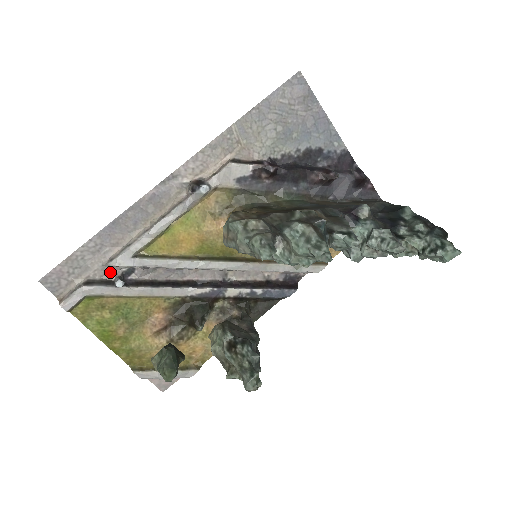
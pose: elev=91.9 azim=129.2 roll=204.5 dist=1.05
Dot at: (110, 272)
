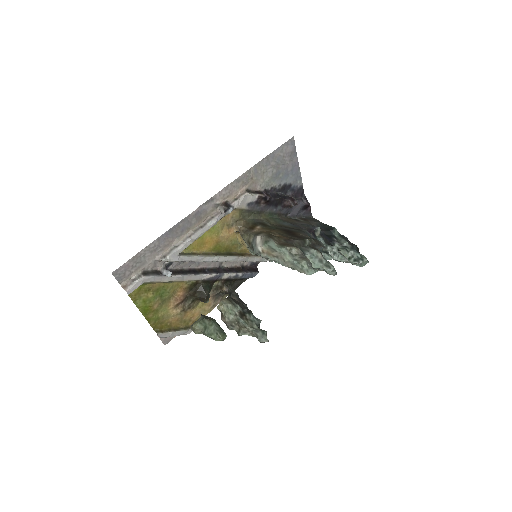
Dot at: (158, 265)
